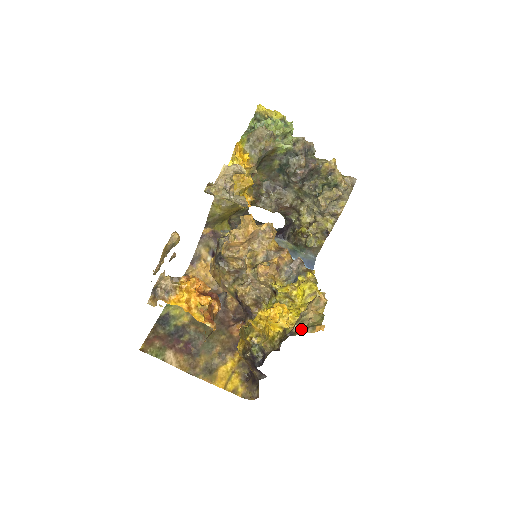
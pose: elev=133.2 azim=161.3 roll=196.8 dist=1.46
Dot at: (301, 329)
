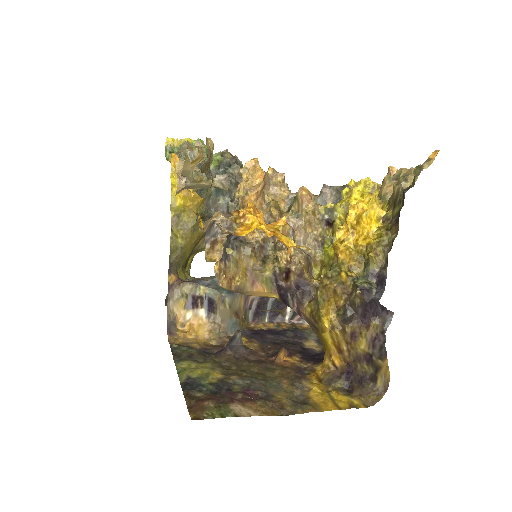
Dot at: (412, 179)
